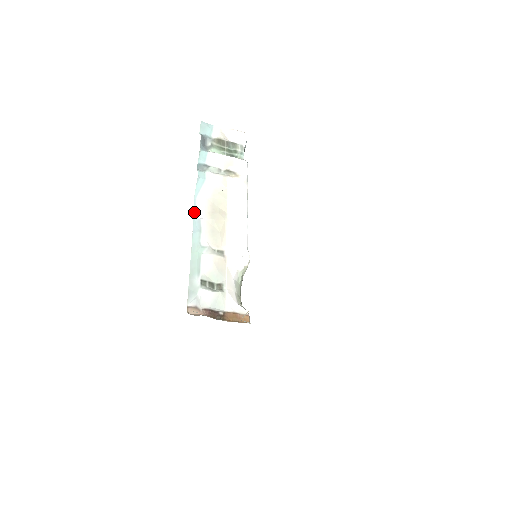
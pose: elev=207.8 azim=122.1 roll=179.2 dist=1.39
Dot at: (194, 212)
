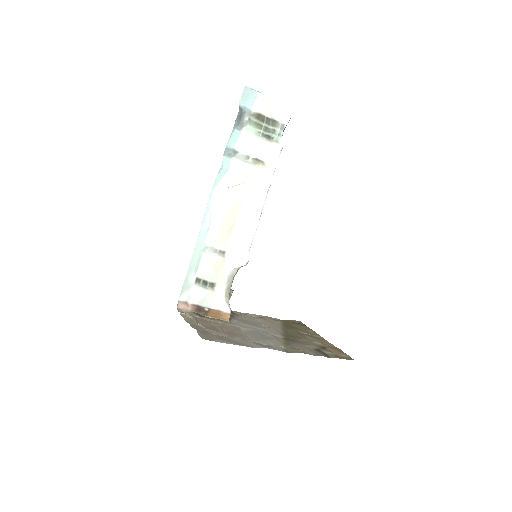
Dot at: (208, 206)
